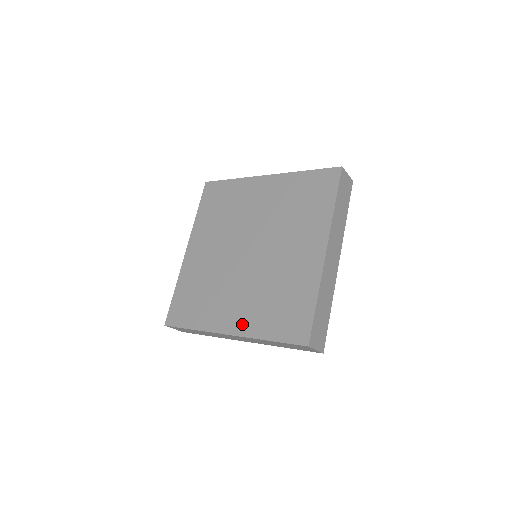
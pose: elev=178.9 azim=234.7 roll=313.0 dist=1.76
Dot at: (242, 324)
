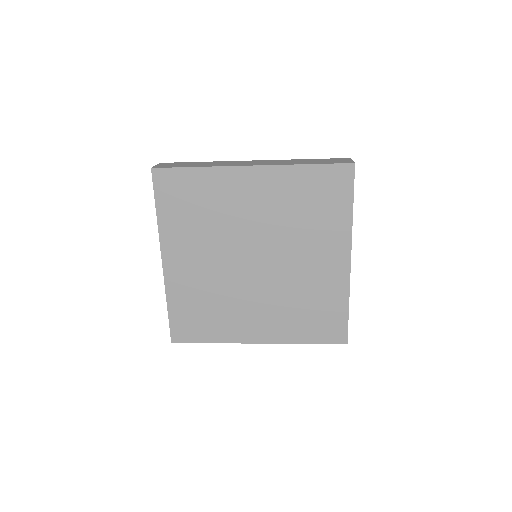
Dot at: (272, 333)
